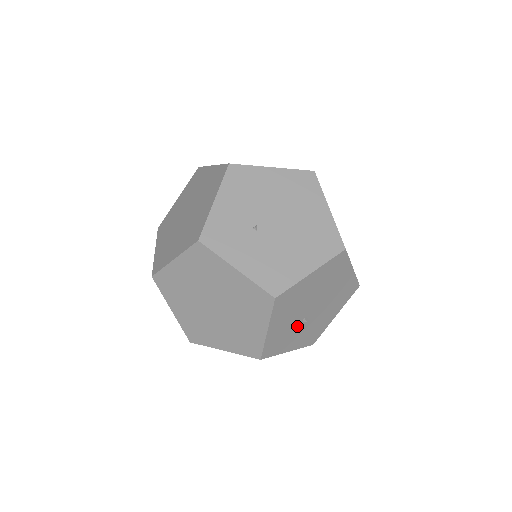
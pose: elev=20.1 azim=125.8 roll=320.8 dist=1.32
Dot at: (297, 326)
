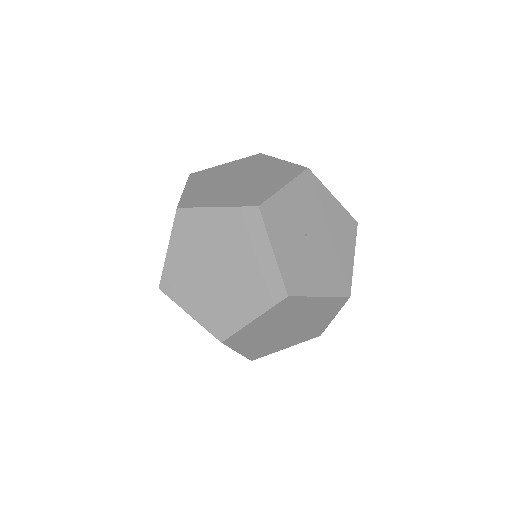
Dot at: (297, 232)
